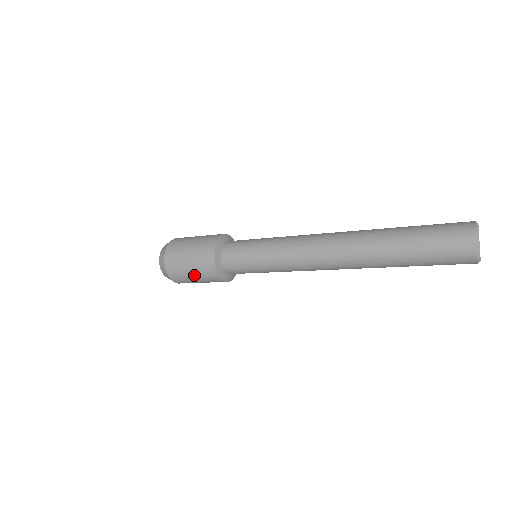
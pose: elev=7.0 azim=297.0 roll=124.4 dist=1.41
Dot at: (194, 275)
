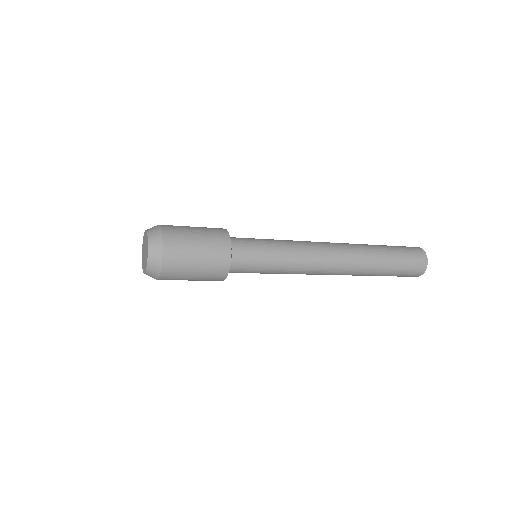
Dot at: (199, 262)
